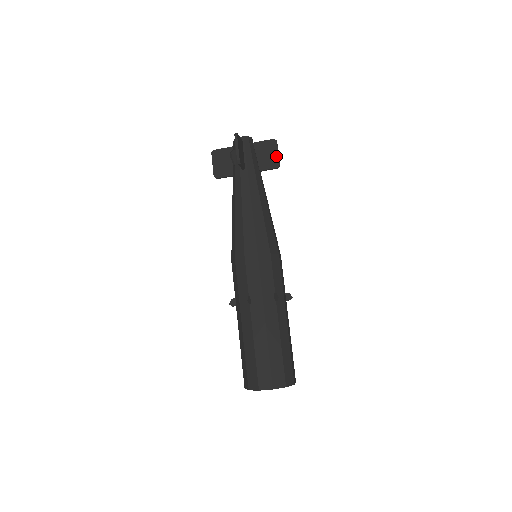
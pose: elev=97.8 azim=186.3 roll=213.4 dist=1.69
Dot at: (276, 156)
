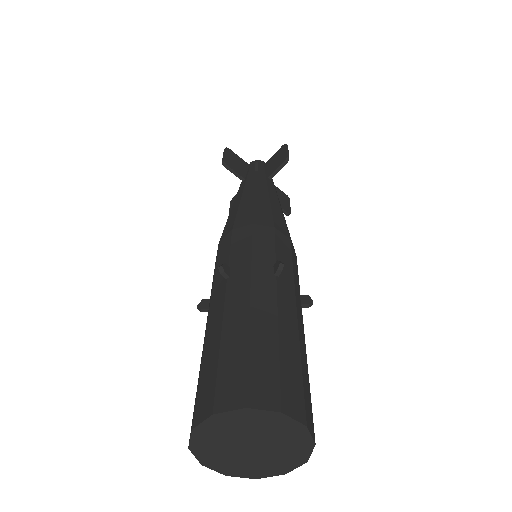
Dot at: (288, 206)
